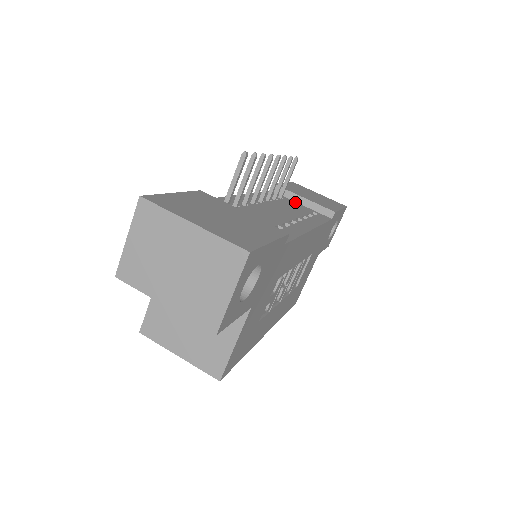
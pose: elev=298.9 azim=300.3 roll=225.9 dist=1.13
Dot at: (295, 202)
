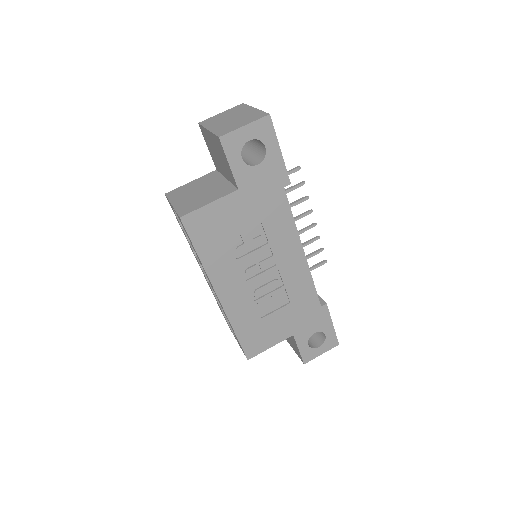
Dot at: occluded
